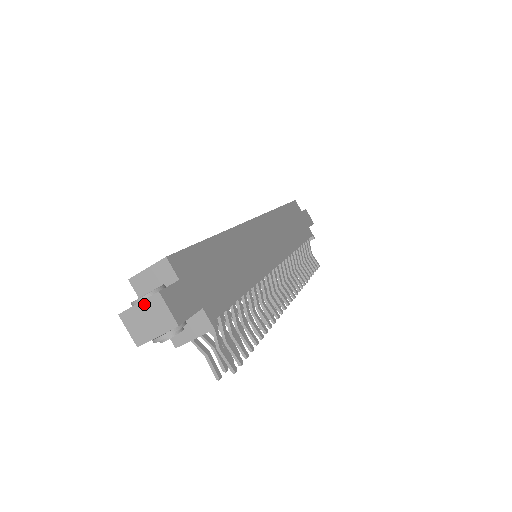
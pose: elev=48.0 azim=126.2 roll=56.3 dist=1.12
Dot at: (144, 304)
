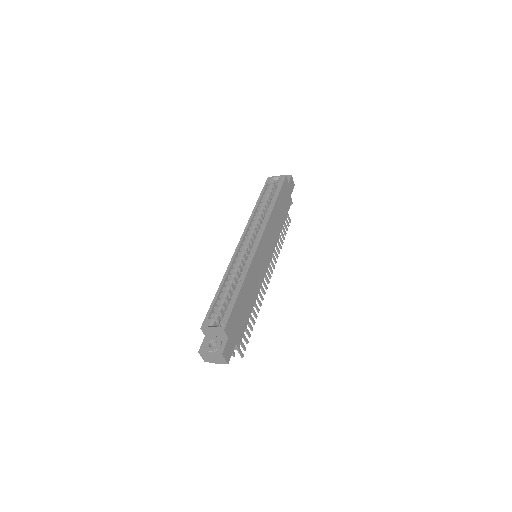
Dot at: (213, 354)
